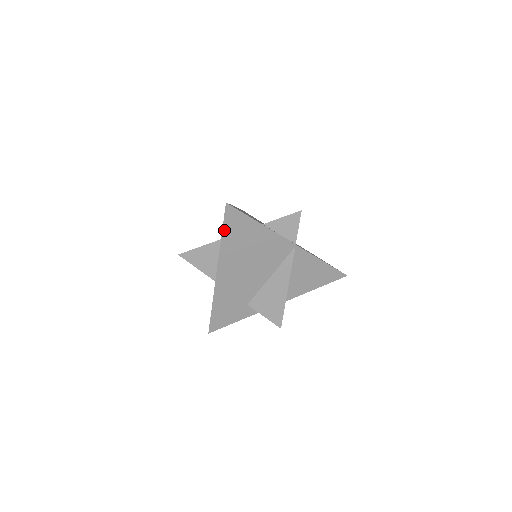
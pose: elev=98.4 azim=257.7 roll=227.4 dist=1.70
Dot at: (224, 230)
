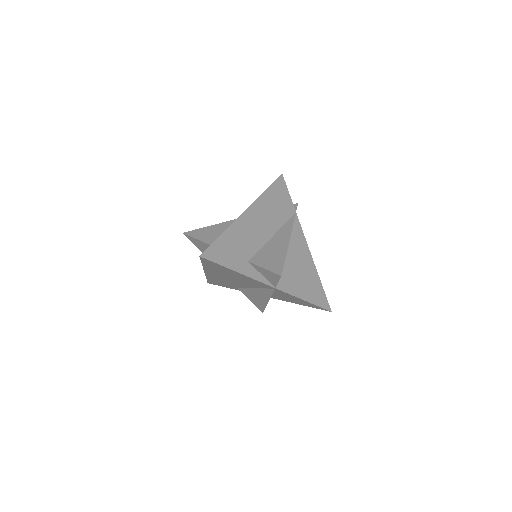
Dot at: (203, 263)
